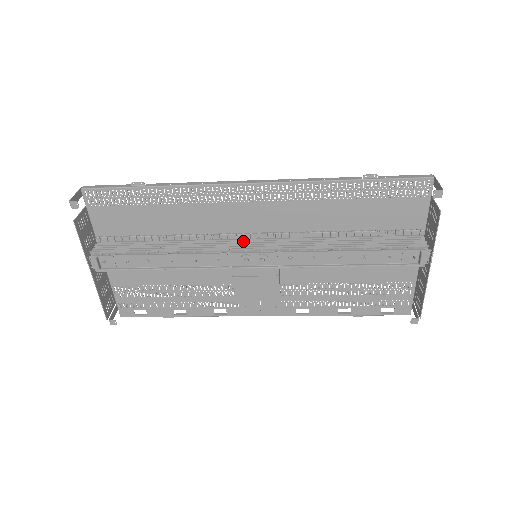
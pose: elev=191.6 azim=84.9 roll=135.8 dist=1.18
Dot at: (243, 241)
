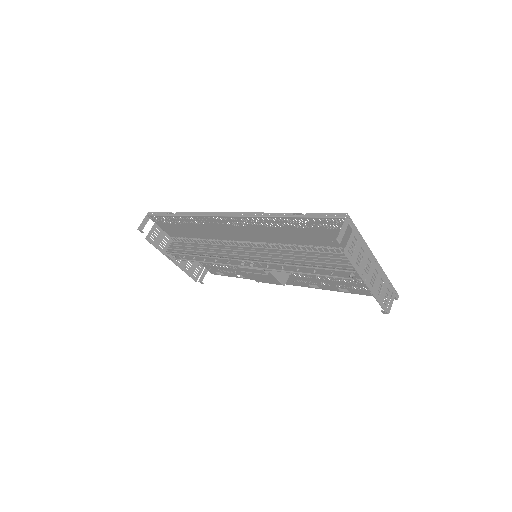
Dot at: (241, 249)
